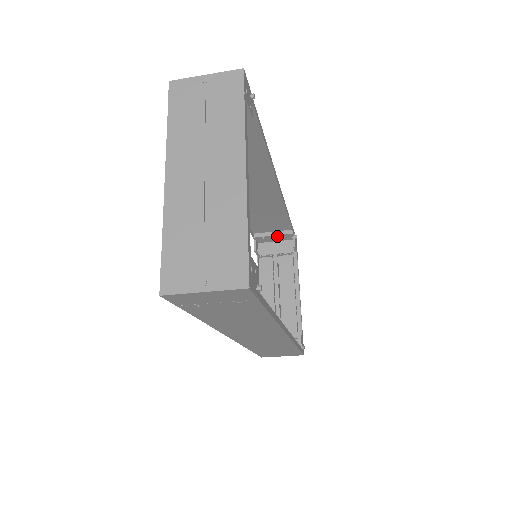
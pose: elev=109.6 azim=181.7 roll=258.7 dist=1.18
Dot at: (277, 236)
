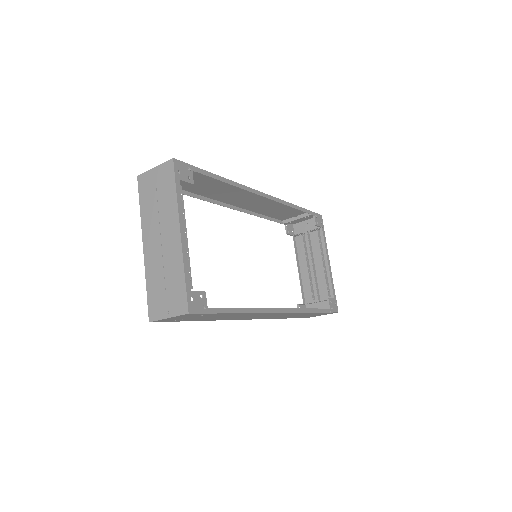
Dot at: (300, 219)
